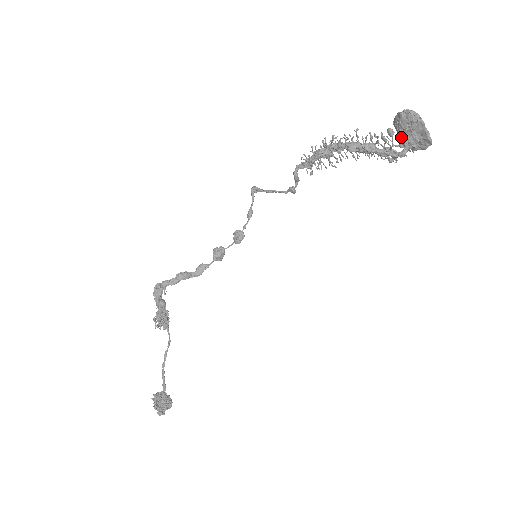
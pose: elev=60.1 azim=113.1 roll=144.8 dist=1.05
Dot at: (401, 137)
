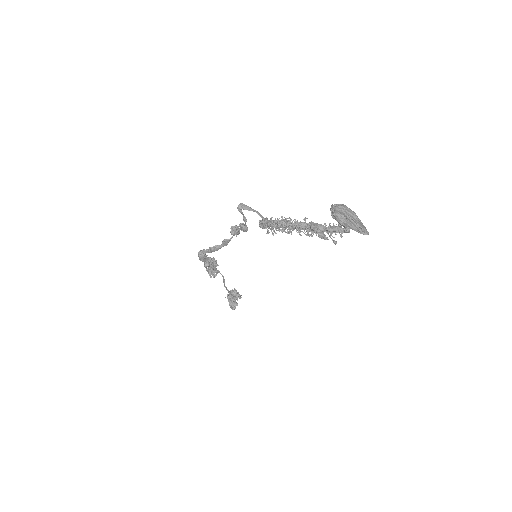
Dot at: occluded
